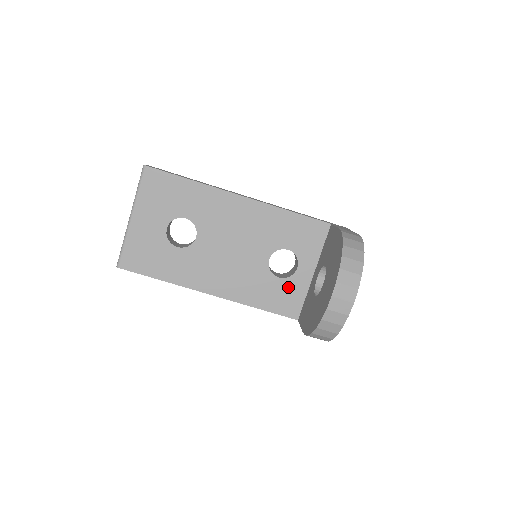
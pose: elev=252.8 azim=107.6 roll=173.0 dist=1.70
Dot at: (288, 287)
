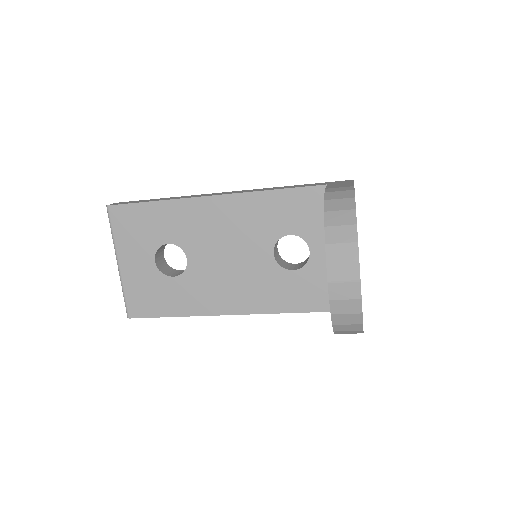
Dot at: (309, 277)
